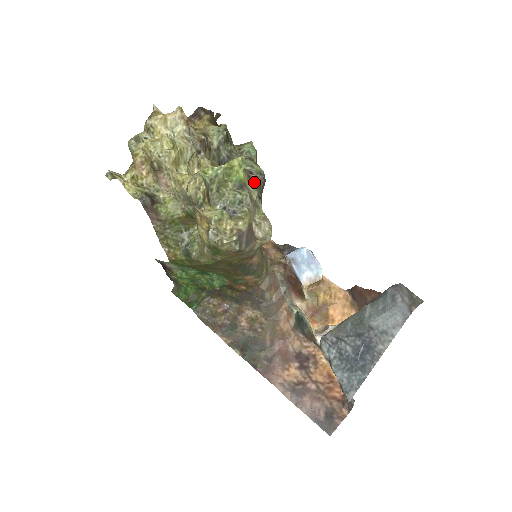
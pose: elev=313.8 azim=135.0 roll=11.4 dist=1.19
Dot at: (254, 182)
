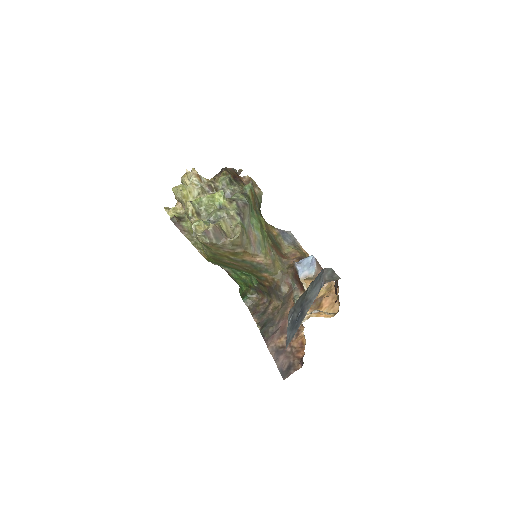
Dot at: (234, 205)
